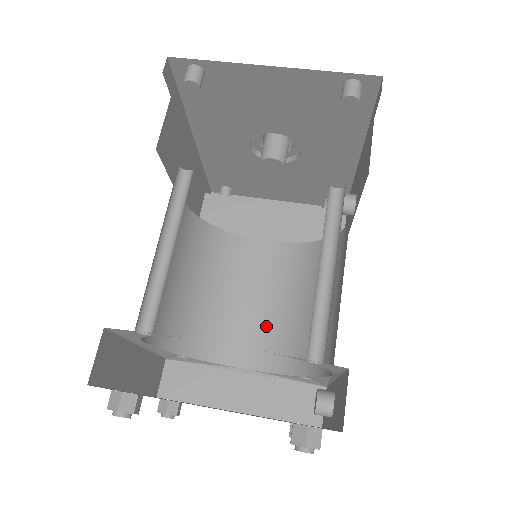
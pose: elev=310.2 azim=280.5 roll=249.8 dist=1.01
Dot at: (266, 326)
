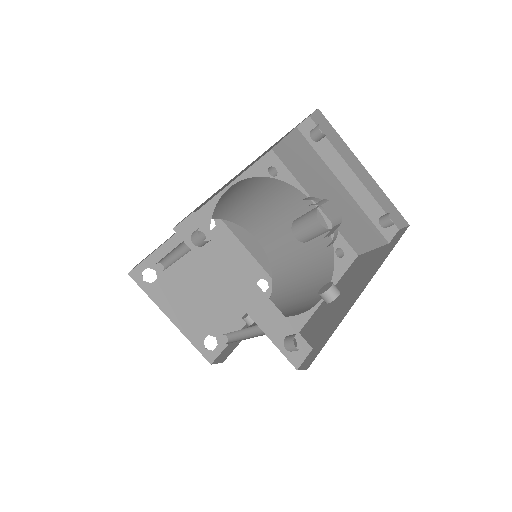
Dot at: (279, 238)
